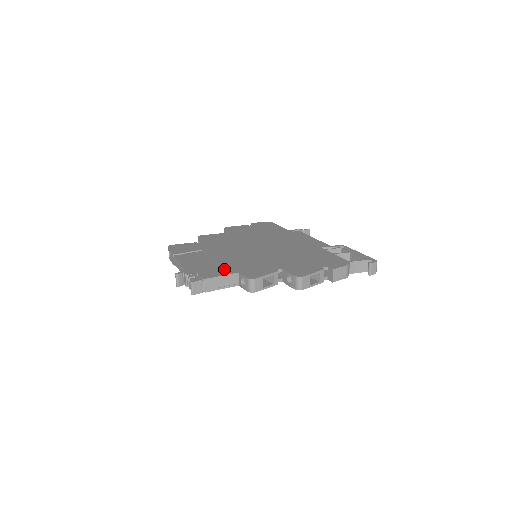
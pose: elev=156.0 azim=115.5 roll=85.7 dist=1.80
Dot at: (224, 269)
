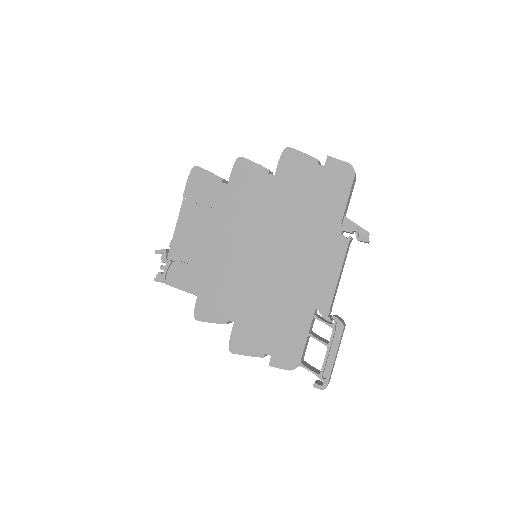
Dot at: (192, 278)
